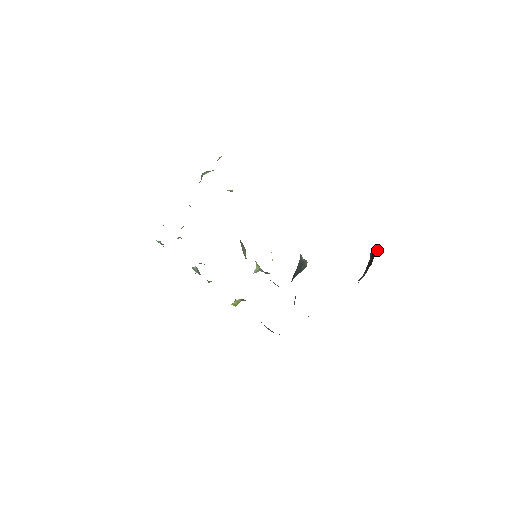
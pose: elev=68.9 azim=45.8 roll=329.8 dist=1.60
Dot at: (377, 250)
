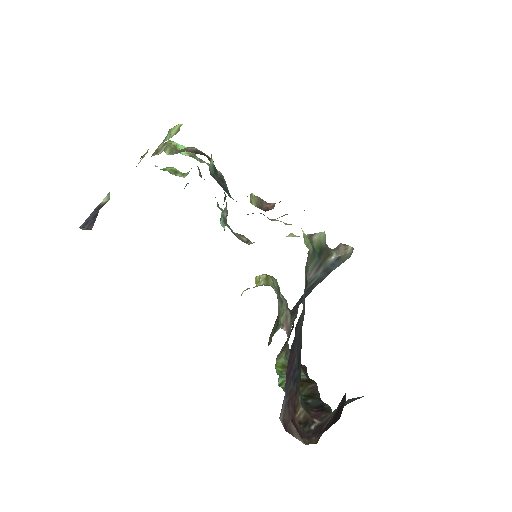
Dot at: (335, 420)
